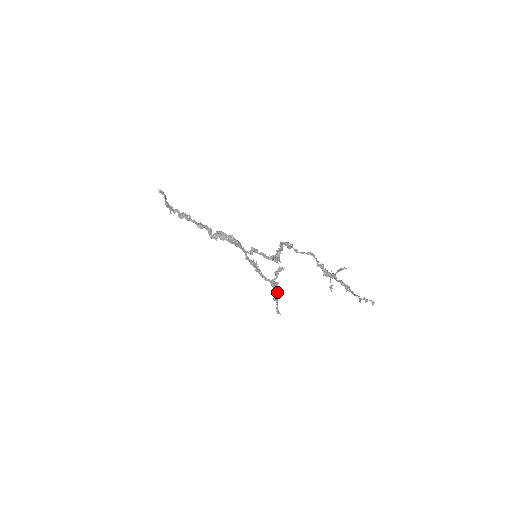
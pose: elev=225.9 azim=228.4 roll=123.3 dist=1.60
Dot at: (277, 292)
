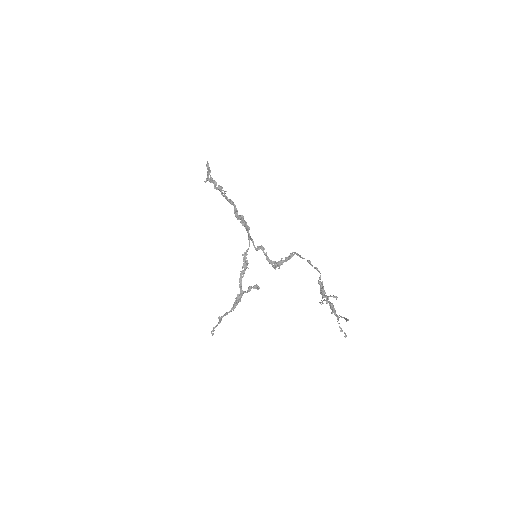
Dot at: (234, 307)
